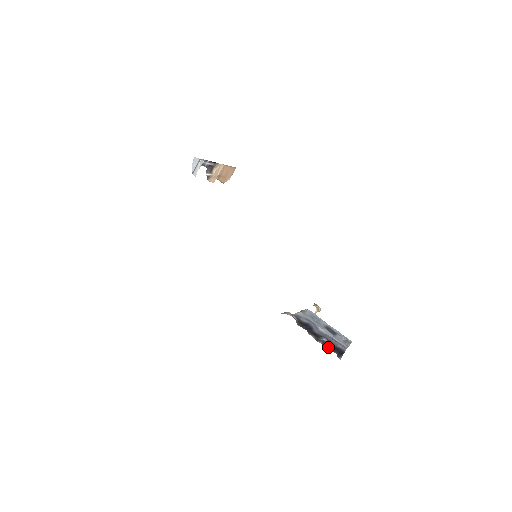
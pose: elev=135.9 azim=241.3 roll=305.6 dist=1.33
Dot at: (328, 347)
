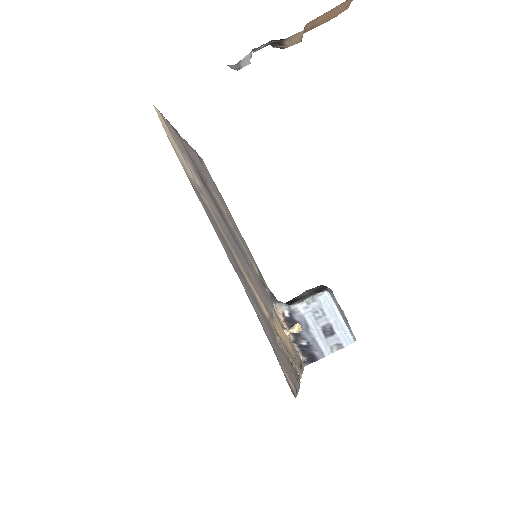
Dot at: (303, 351)
